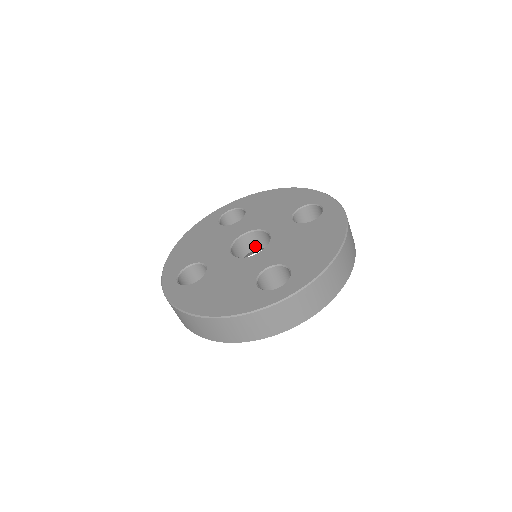
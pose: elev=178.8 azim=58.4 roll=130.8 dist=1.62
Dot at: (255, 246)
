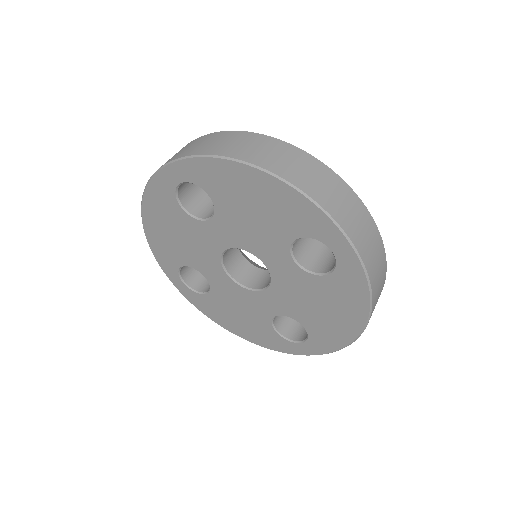
Dot at: occluded
